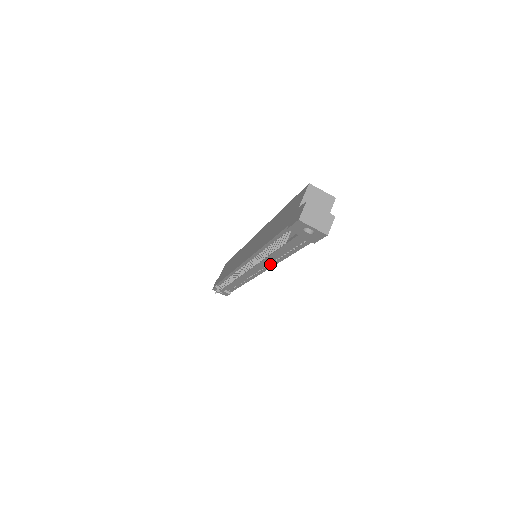
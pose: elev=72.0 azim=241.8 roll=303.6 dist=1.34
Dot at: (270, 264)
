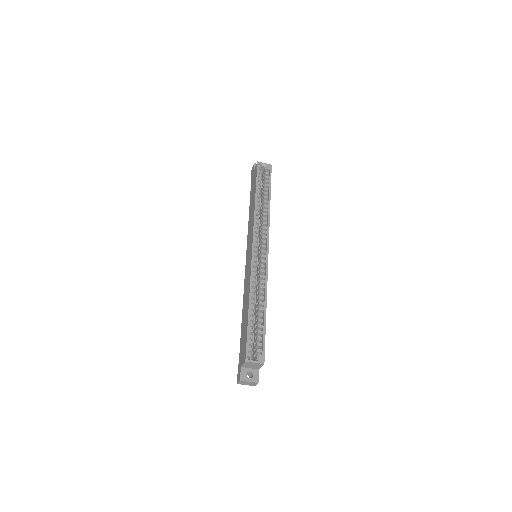
Dot at: occluded
